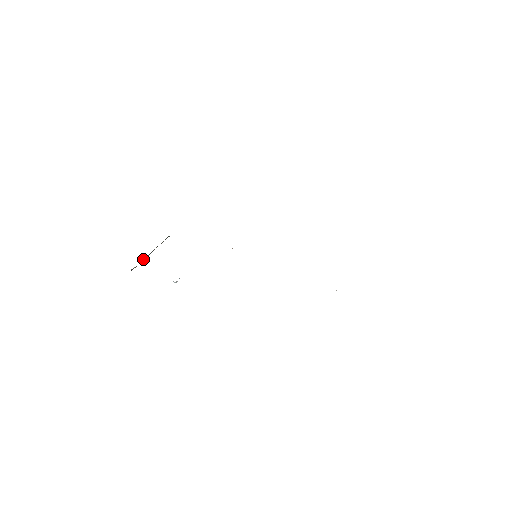
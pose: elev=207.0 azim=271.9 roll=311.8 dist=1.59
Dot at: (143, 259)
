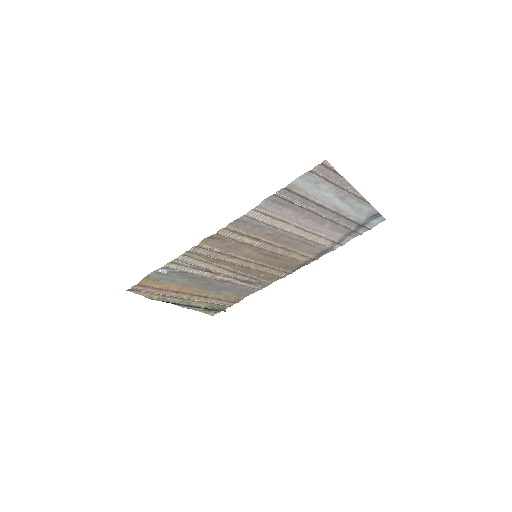
Dot at: (172, 301)
